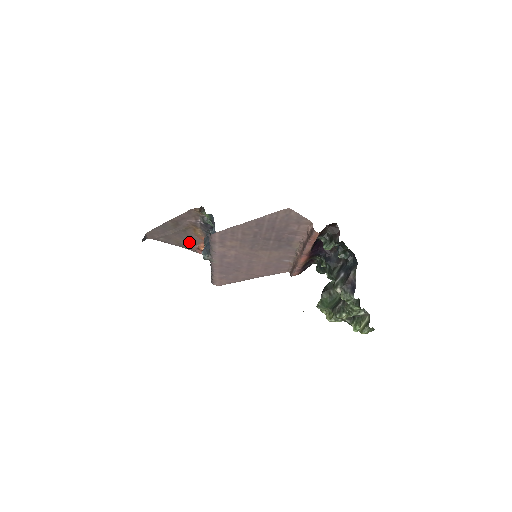
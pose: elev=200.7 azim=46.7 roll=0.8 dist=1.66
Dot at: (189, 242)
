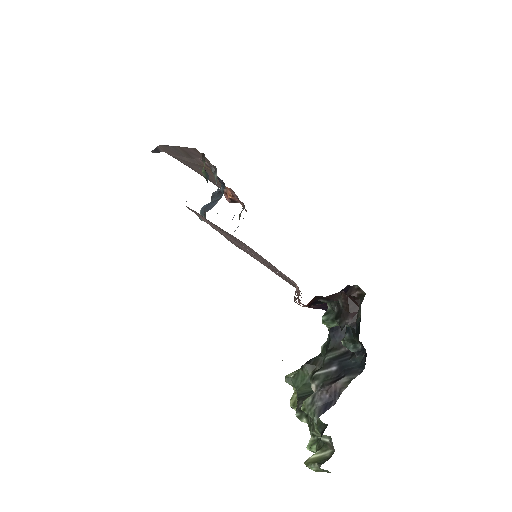
Dot at: occluded
